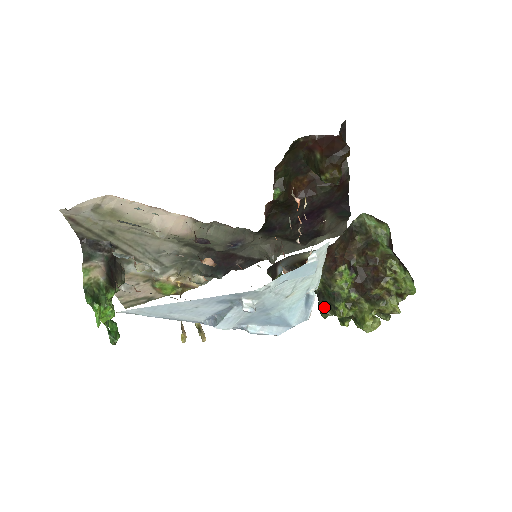
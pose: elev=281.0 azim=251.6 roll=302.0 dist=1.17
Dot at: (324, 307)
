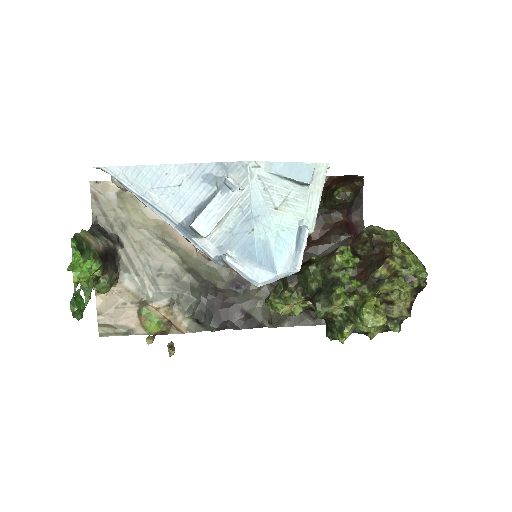
Dot at: (320, 298)
